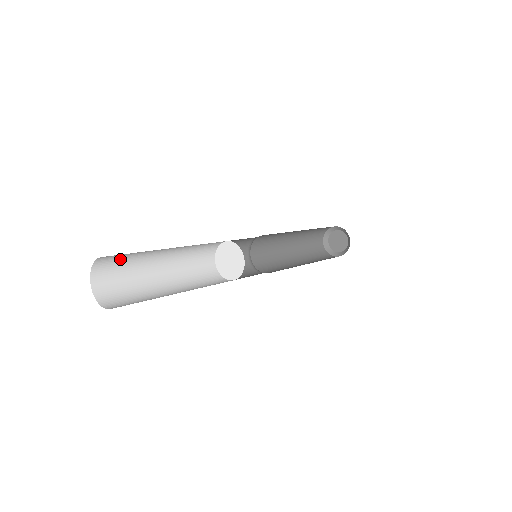
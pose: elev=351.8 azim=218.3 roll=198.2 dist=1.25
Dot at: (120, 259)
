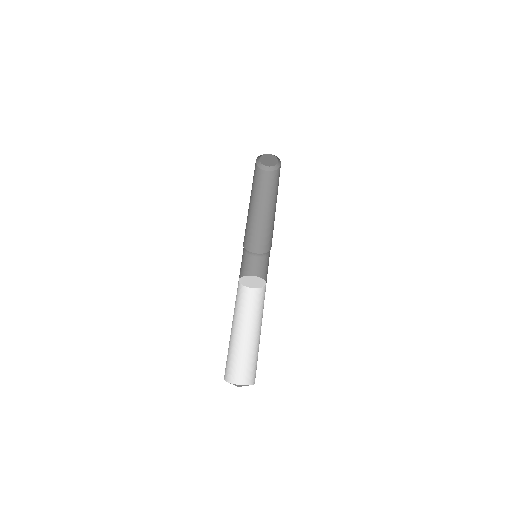
Dot at: occluded
